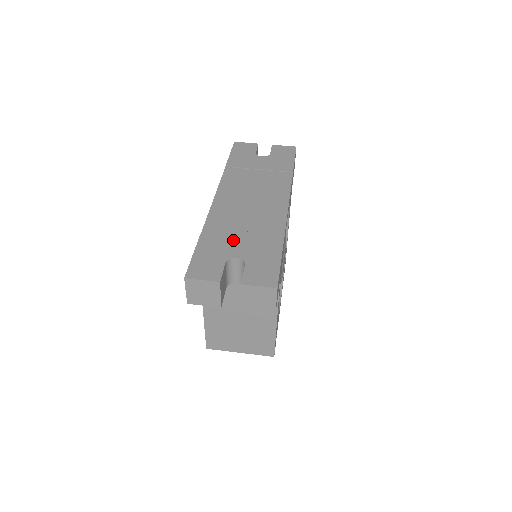
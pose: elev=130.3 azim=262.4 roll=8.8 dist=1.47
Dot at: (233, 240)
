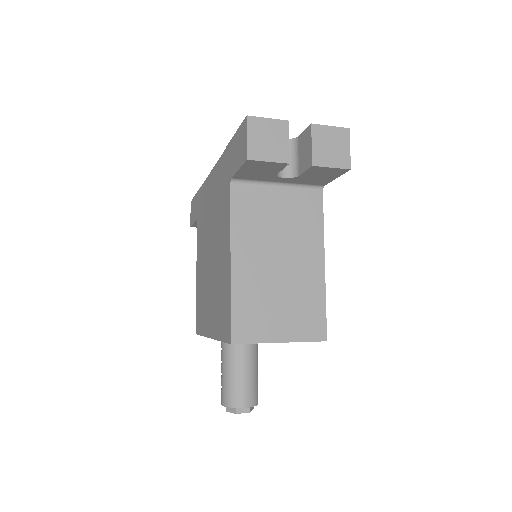
Dot at: occluded
